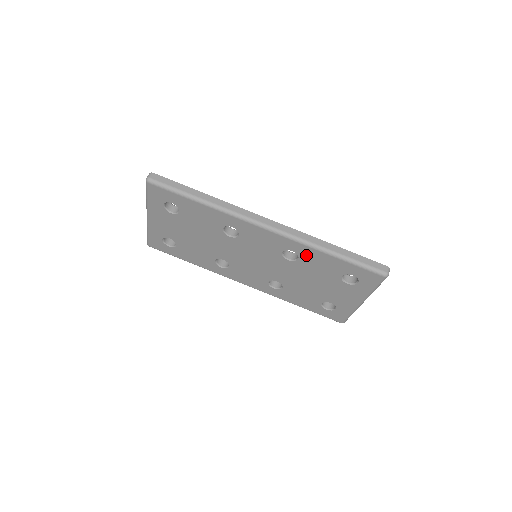
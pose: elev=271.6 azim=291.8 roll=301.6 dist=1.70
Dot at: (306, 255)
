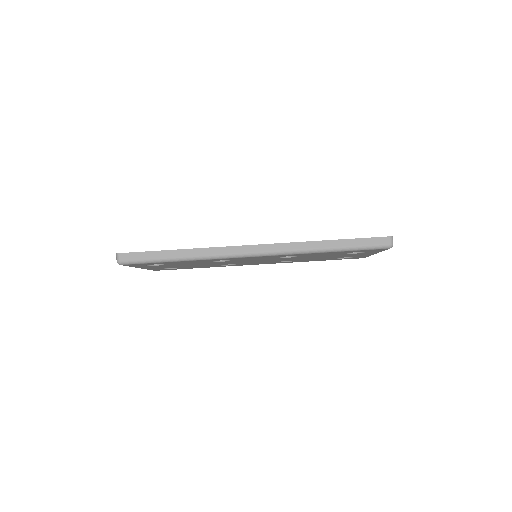
Dot at: (303, 255)
